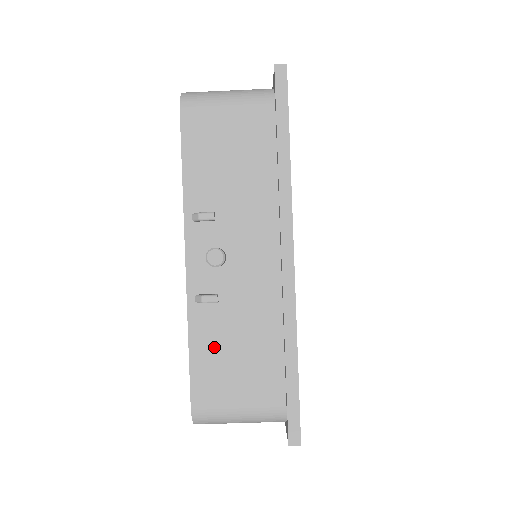
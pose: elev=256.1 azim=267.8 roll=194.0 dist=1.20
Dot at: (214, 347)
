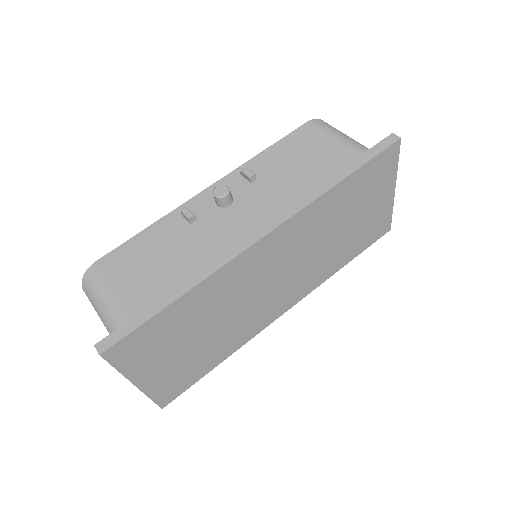
Dot at: (153, 245)
